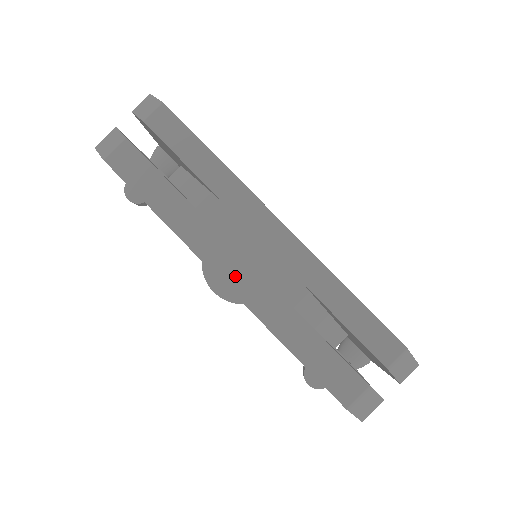
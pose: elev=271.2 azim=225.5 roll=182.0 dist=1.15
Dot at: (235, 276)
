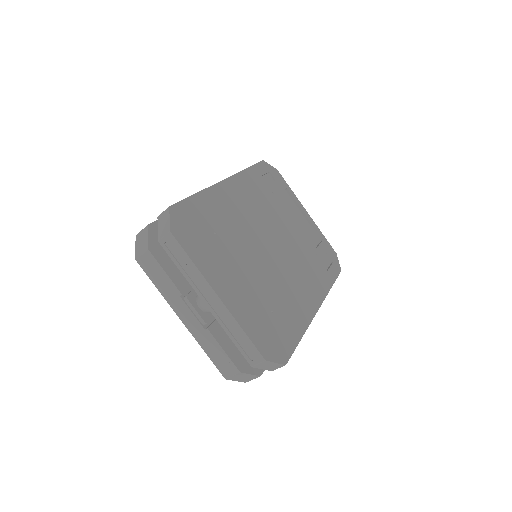
Dot at: occluded
